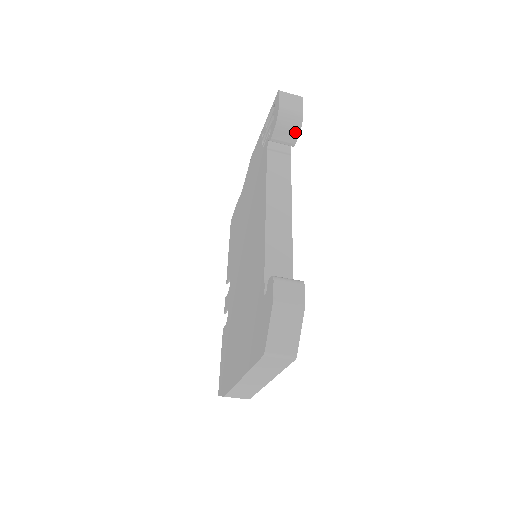
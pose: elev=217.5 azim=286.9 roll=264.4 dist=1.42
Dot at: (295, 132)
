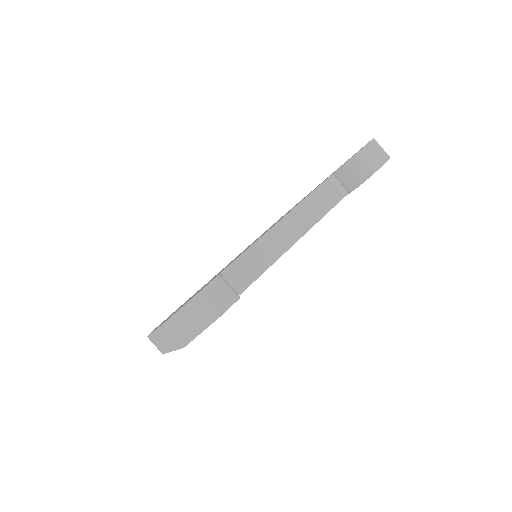
Dot at: (357, 182)
